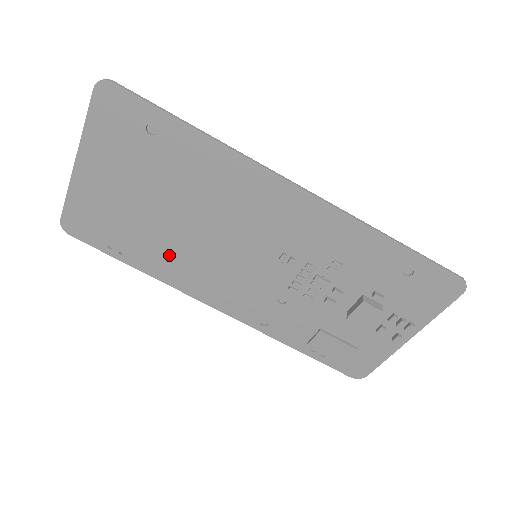
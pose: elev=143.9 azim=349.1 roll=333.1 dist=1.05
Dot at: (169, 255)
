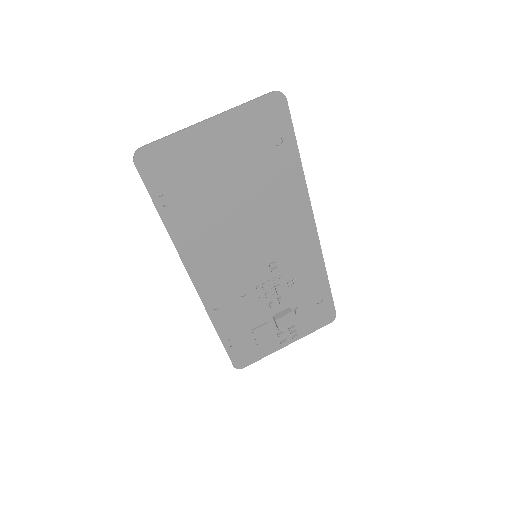
Dot at: (202, 226)
